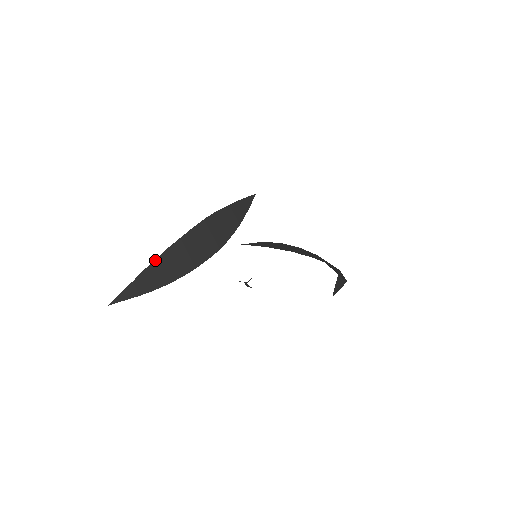
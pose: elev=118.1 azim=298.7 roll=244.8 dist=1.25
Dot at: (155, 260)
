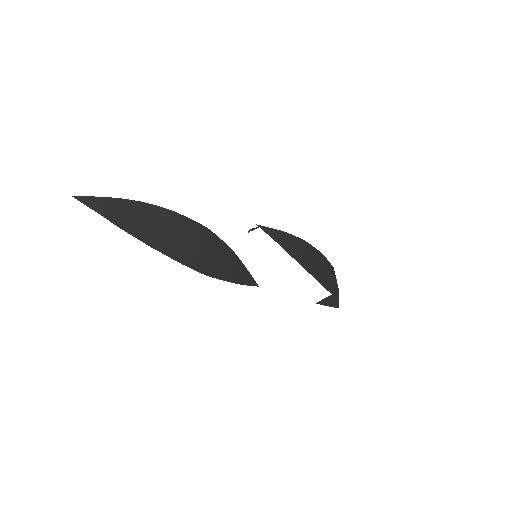
Dot at: (139, 202)
